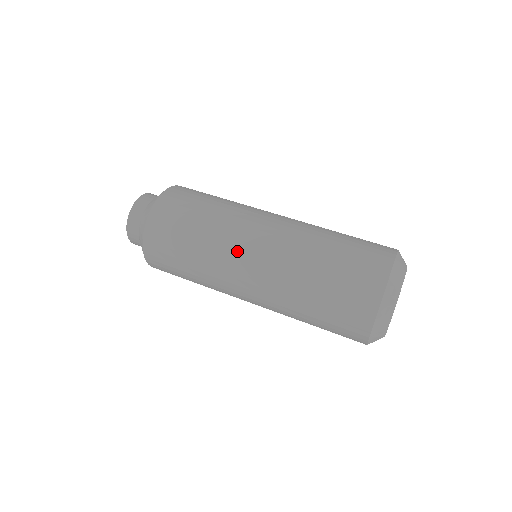
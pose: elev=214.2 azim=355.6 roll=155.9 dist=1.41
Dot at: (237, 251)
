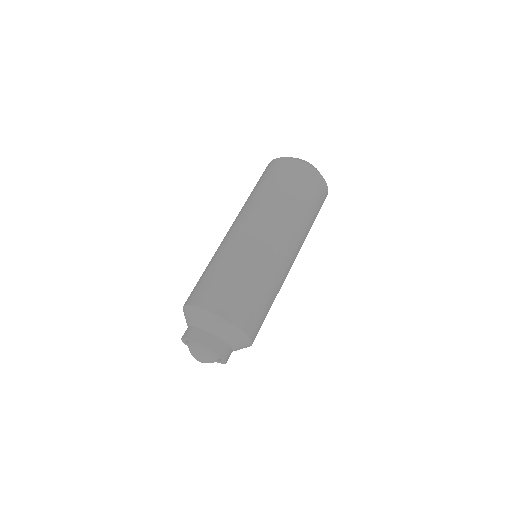
Dot at: (232, 236)
